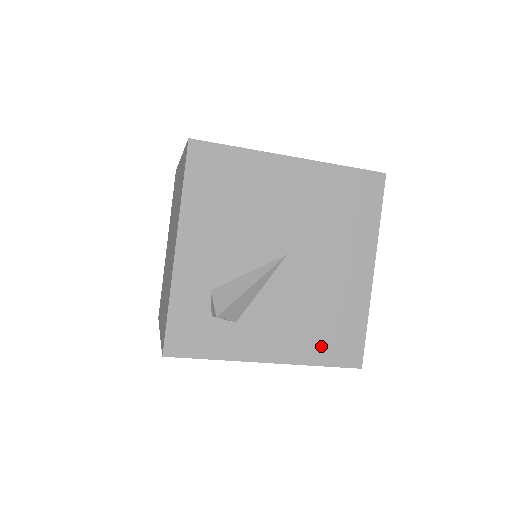
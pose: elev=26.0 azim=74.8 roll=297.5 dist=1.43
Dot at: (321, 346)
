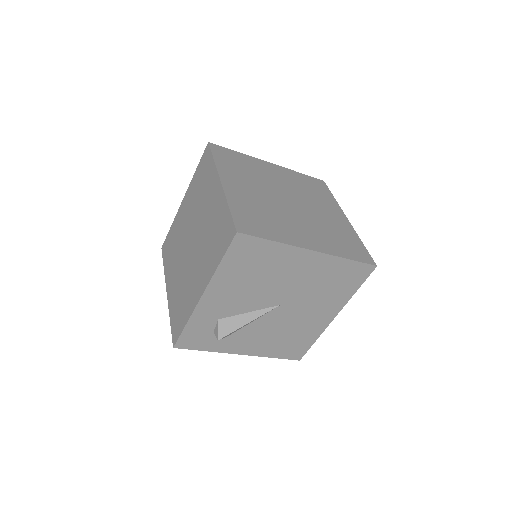
Dot at: (280, 349)
